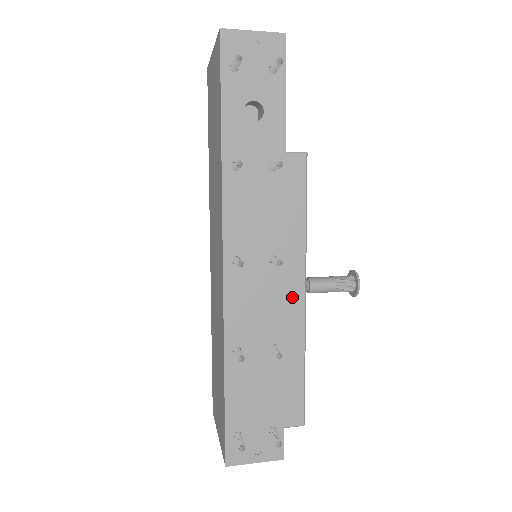
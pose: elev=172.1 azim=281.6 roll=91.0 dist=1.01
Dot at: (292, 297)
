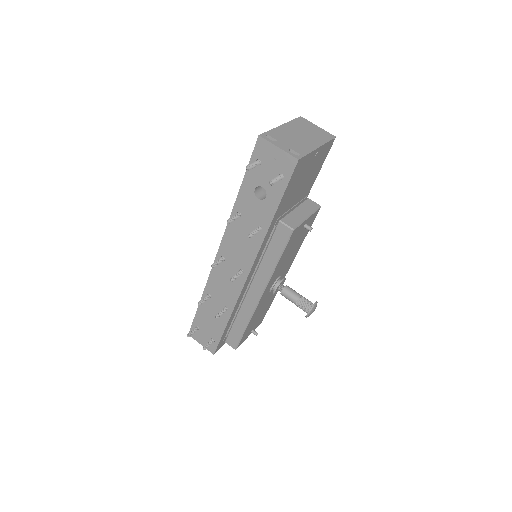
Dot at: (253, 293)
